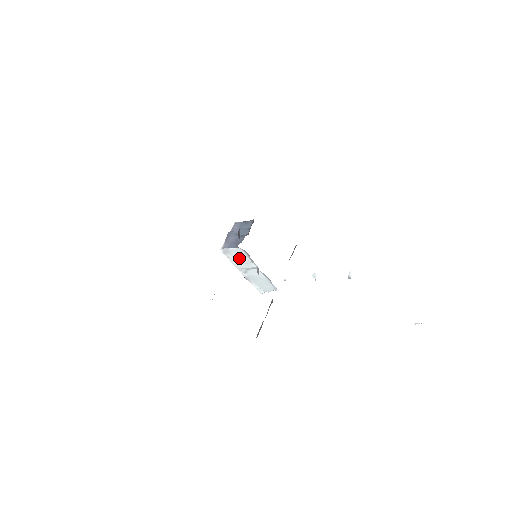
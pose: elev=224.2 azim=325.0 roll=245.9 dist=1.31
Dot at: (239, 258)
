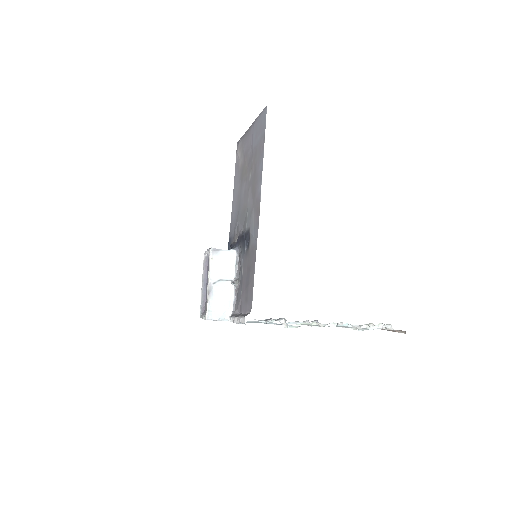
Dot at: (223, 263)
